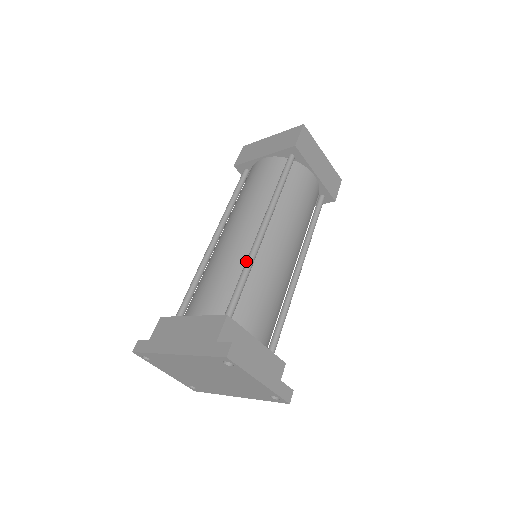
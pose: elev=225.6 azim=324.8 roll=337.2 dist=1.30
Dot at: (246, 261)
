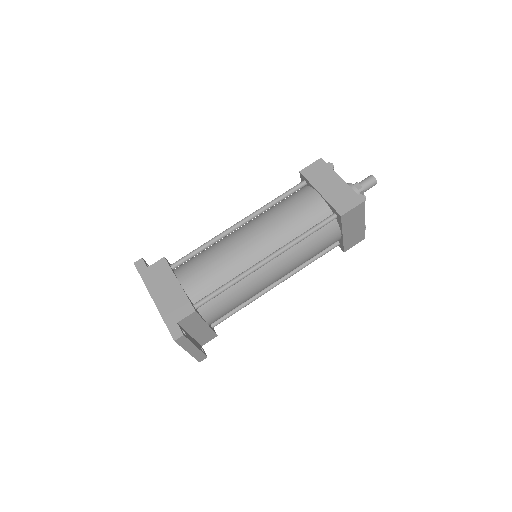
Dot at: (237, 277)
